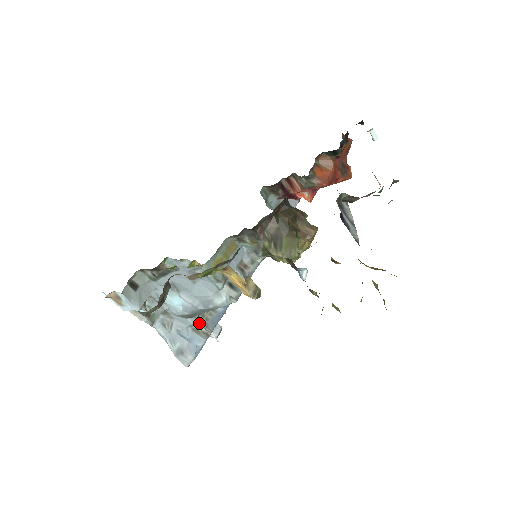
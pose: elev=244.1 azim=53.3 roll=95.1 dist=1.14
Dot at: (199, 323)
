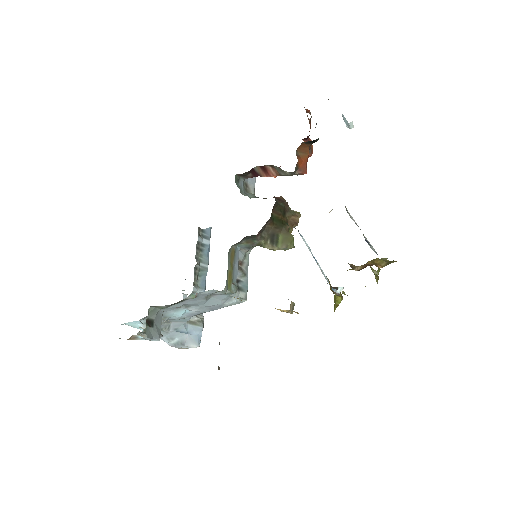
Dot at: occluded
